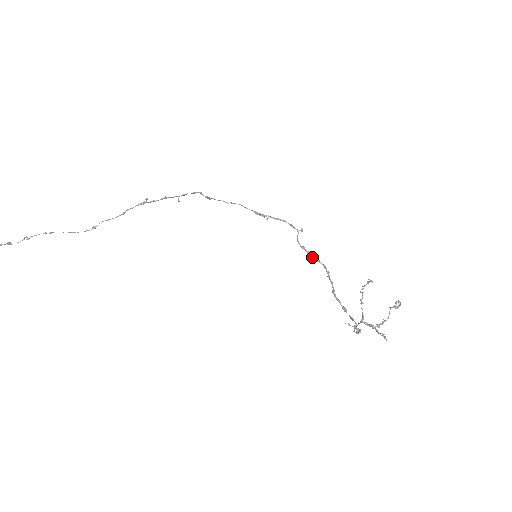
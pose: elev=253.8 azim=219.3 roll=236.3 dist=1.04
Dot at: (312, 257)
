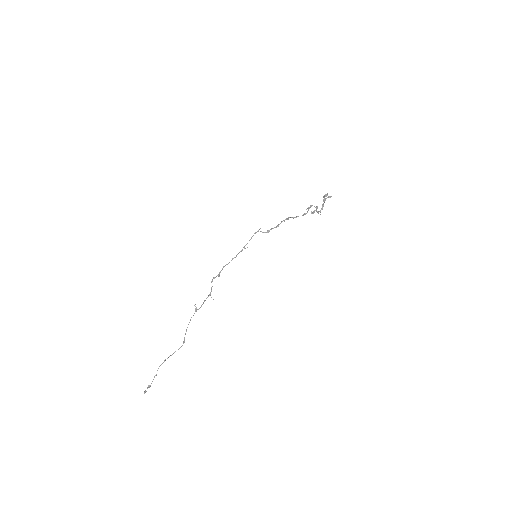
Dot at: (275, 227)
